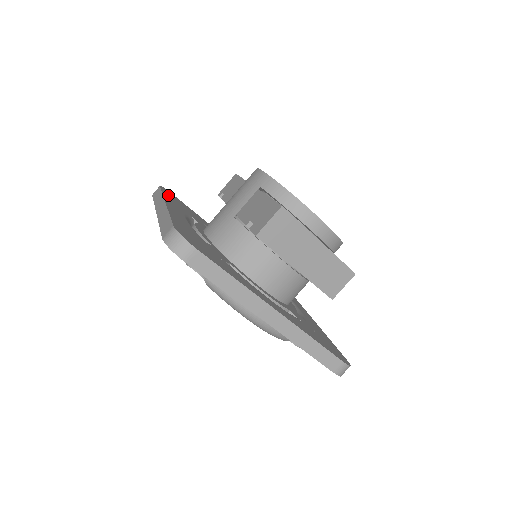
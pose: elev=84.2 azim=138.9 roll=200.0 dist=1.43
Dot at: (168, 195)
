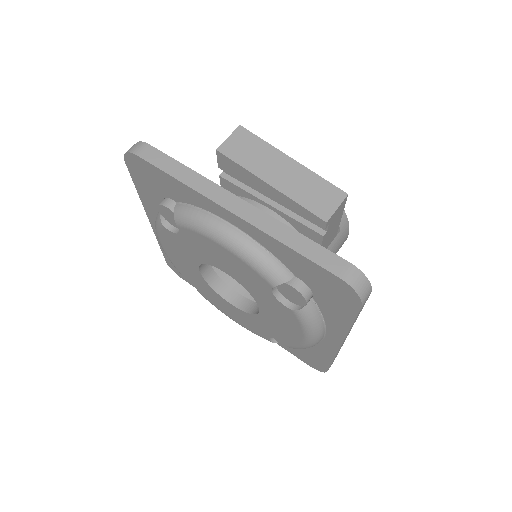
Dot at: occluded
